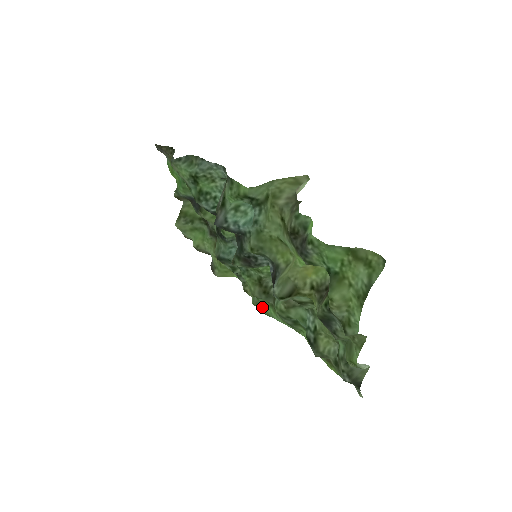
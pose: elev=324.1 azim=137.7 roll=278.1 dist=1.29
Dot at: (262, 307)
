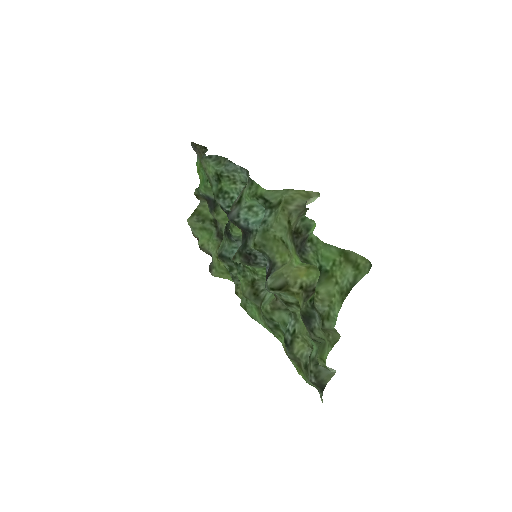
Dot at: (248, 309)
